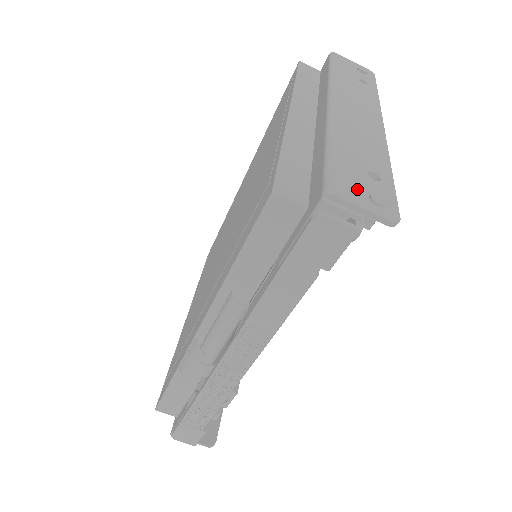
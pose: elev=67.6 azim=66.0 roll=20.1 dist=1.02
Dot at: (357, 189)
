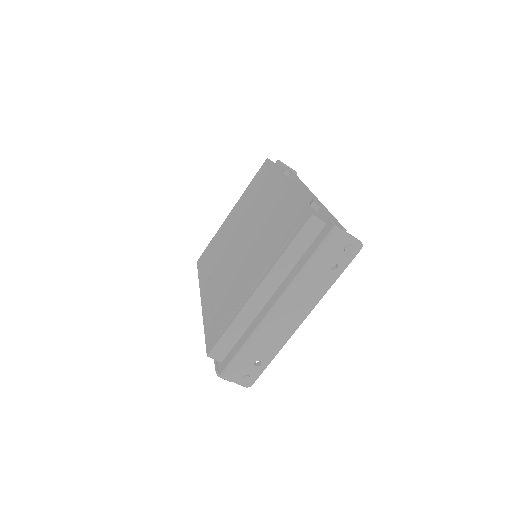
Dot at: (240, 373)
